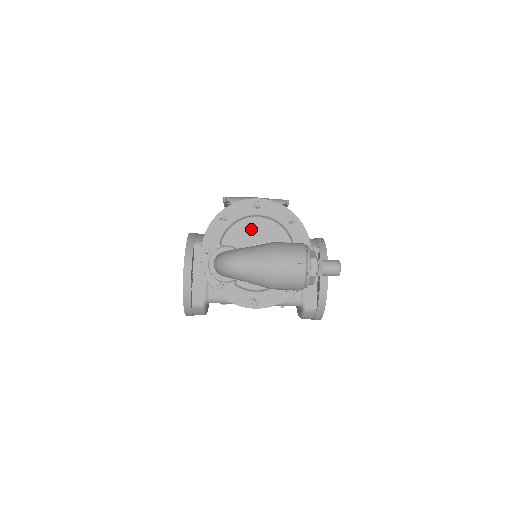
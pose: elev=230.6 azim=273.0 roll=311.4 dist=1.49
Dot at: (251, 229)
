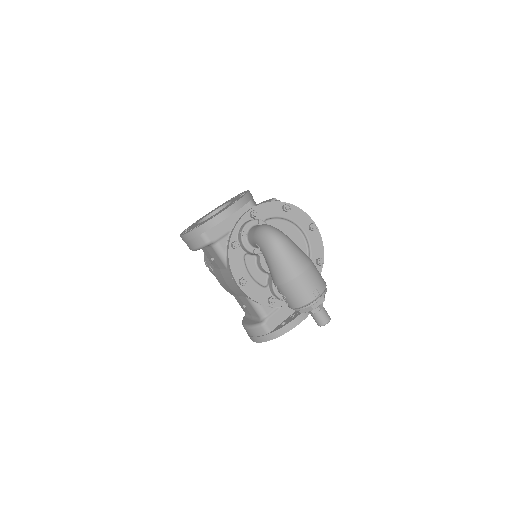
Dot at: (291, 236)
